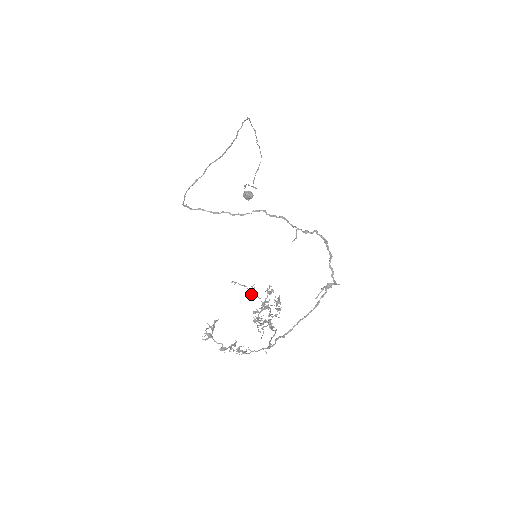
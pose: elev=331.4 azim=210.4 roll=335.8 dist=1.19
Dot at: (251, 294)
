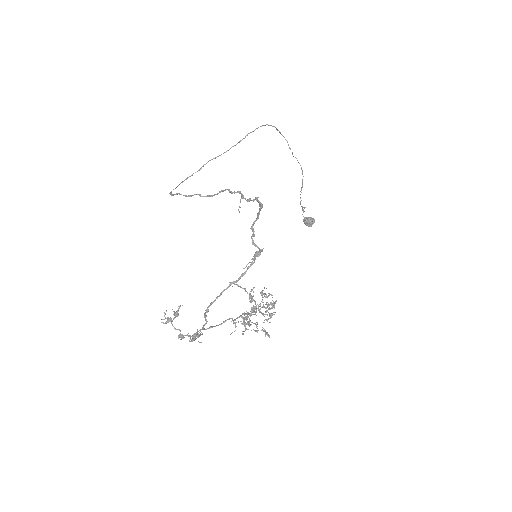
Dot at: (249, 297)
